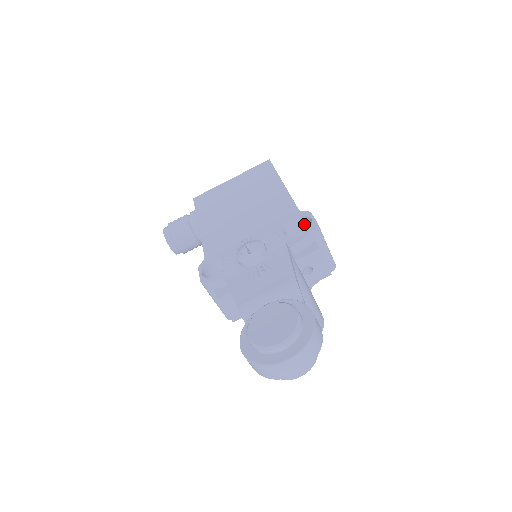
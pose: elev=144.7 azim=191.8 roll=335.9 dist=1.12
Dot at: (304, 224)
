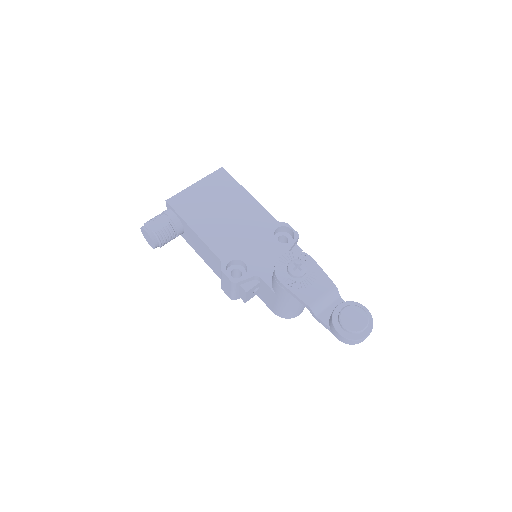
Dot at: (281, 230)
